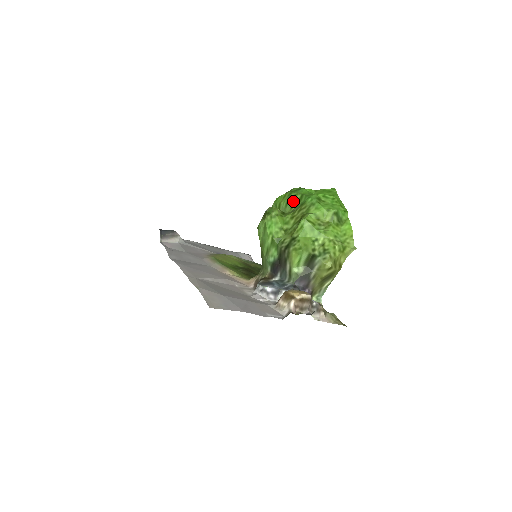
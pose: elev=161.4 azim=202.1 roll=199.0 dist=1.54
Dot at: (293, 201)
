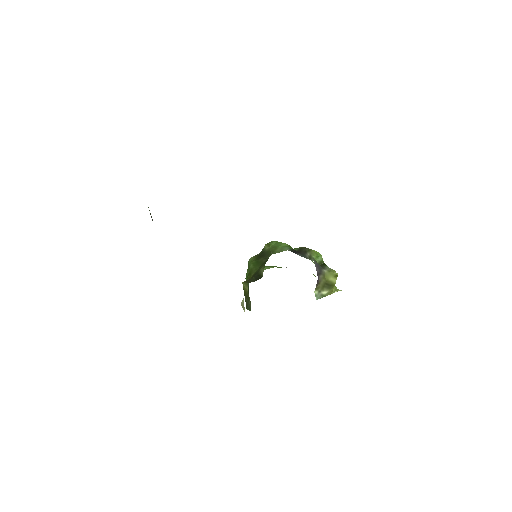
Dot at: occluded
